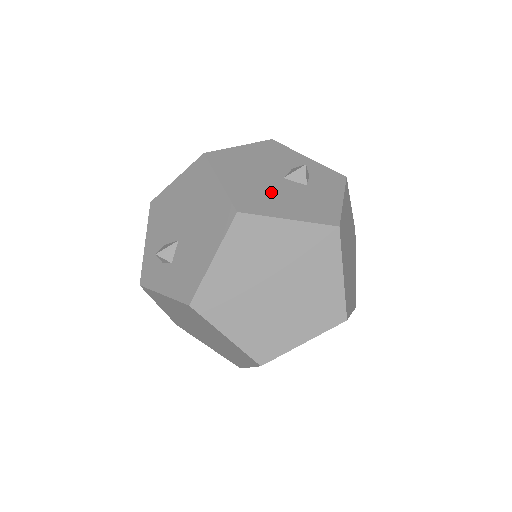
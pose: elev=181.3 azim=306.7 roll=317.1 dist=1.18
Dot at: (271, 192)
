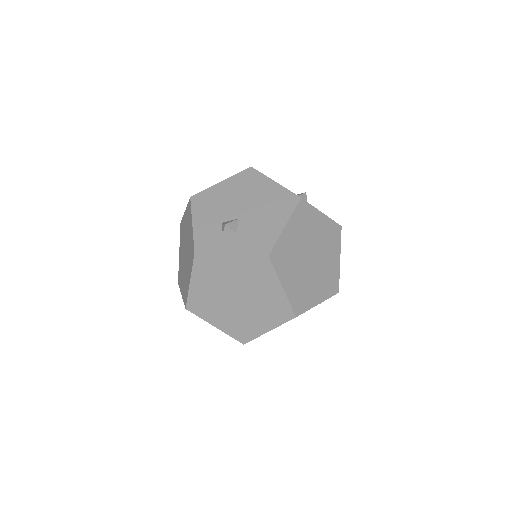
Dot at: occluded
